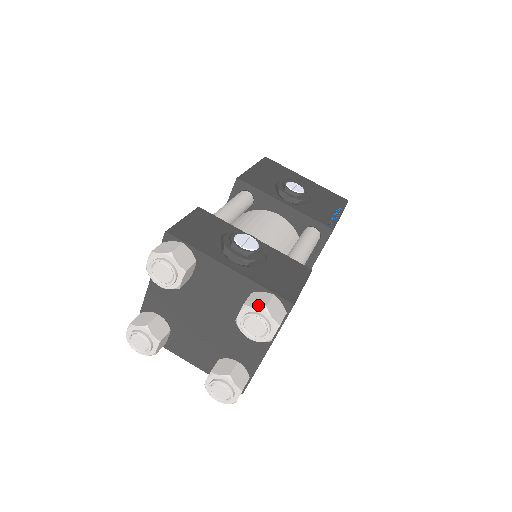
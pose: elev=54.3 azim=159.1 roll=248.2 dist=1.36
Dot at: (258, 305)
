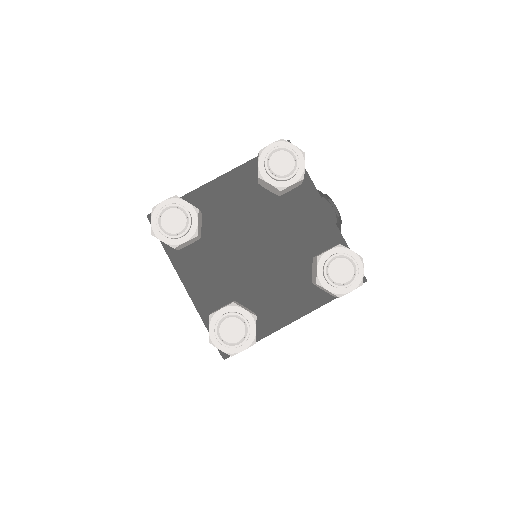
Dot at: occluded
